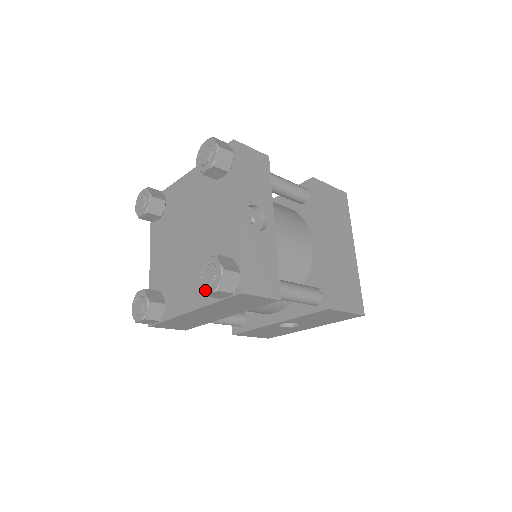
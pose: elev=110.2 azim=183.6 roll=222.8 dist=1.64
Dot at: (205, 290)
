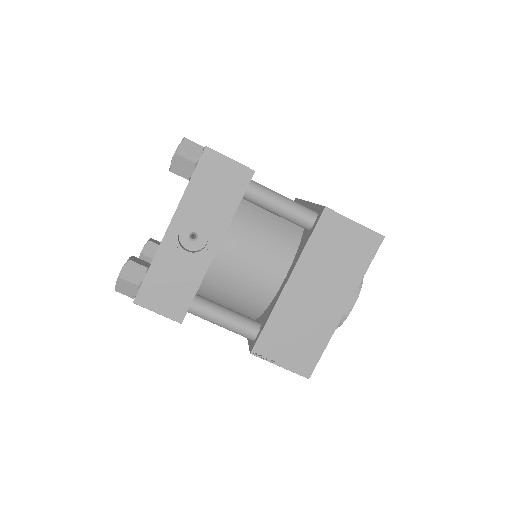
Dot at: occluded
